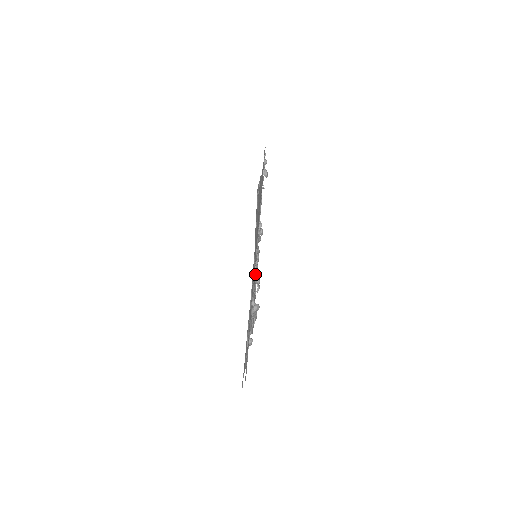
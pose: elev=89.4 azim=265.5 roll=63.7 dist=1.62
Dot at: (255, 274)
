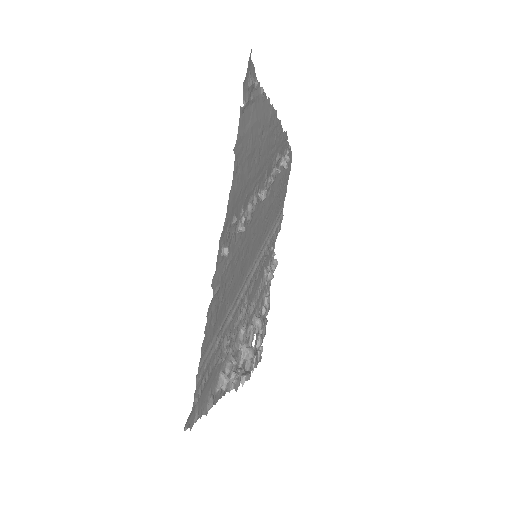
Dot at: (241, 228)
